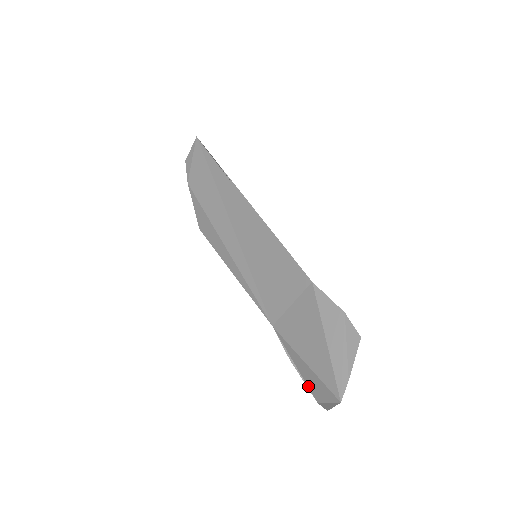
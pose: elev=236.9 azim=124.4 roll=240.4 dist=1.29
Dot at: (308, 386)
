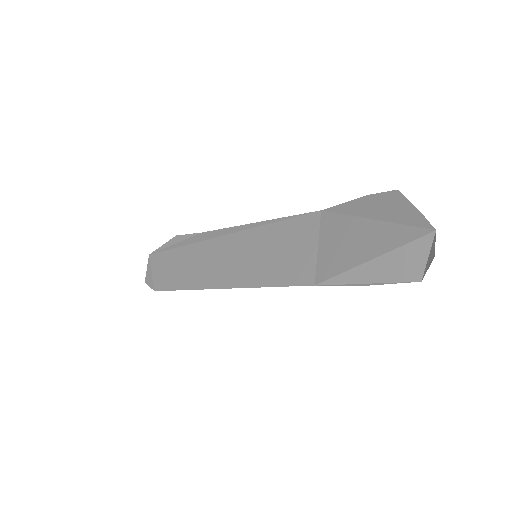
Dot at: (396, 281)
